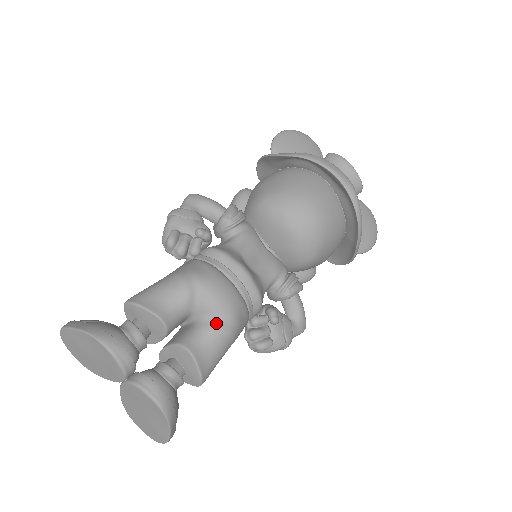
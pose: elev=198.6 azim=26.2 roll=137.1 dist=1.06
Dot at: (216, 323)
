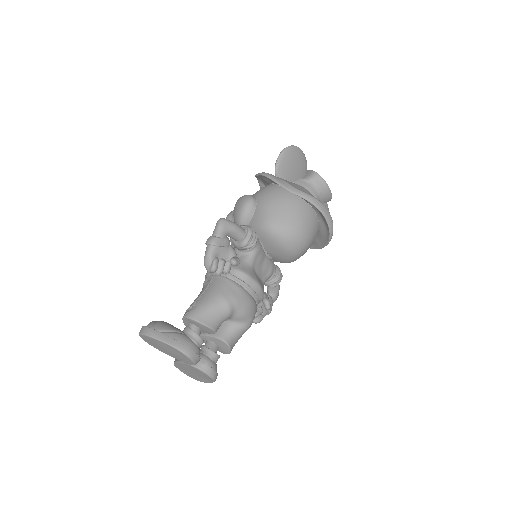
Dot at: (243, 325)
